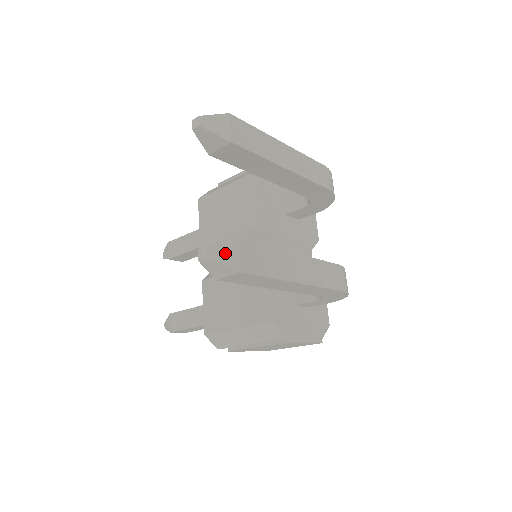
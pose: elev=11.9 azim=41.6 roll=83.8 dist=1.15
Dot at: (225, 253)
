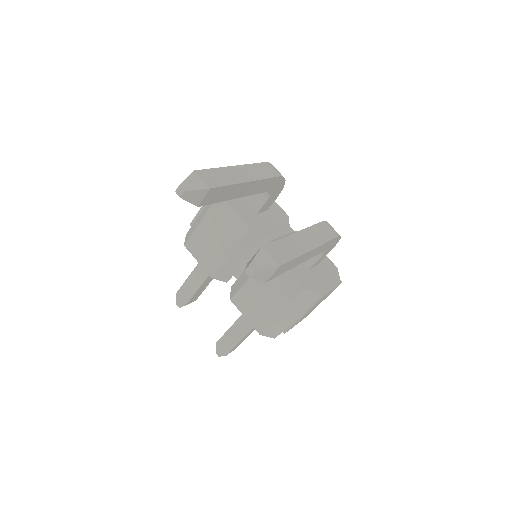
Dot at: (262, 261)
